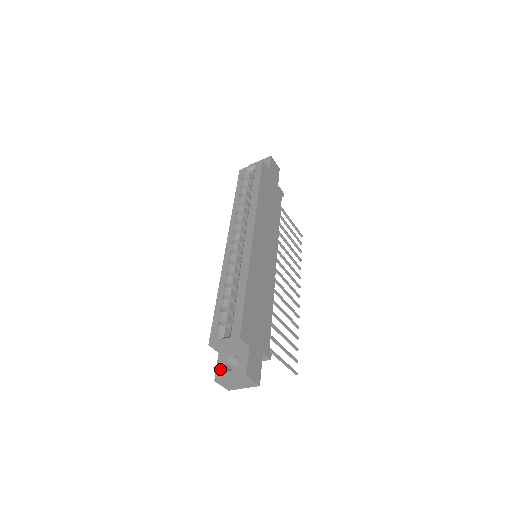
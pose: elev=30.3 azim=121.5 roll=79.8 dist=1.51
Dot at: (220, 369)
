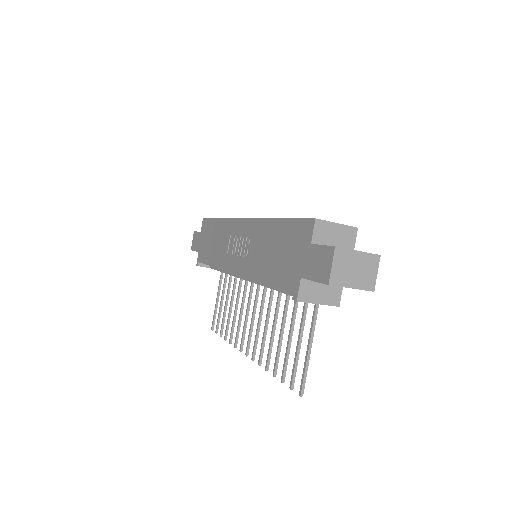
Dot at: occluded
